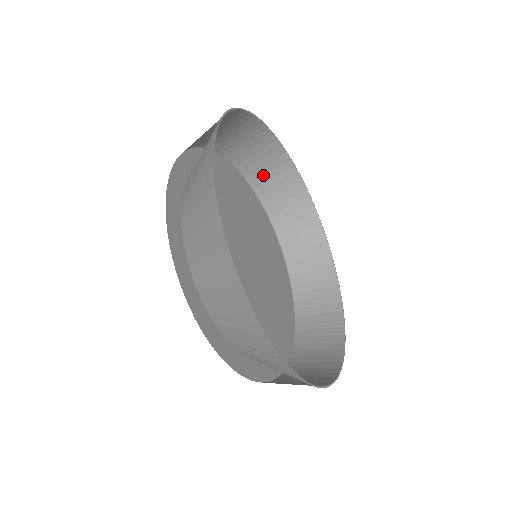
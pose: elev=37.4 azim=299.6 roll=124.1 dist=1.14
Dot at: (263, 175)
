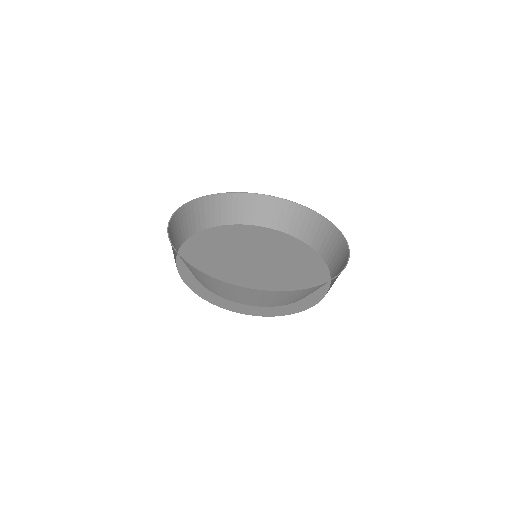
Dot at: (305, 230)
